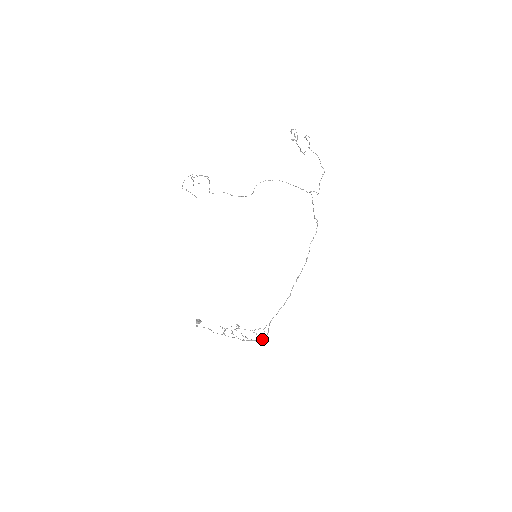
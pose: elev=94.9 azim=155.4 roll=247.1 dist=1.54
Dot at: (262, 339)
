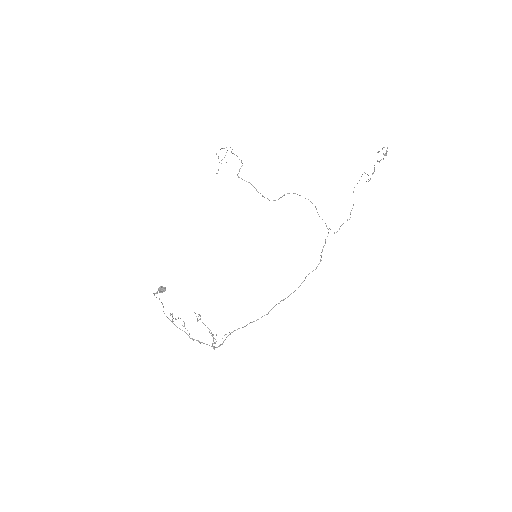
Dot at: (214, 346)
